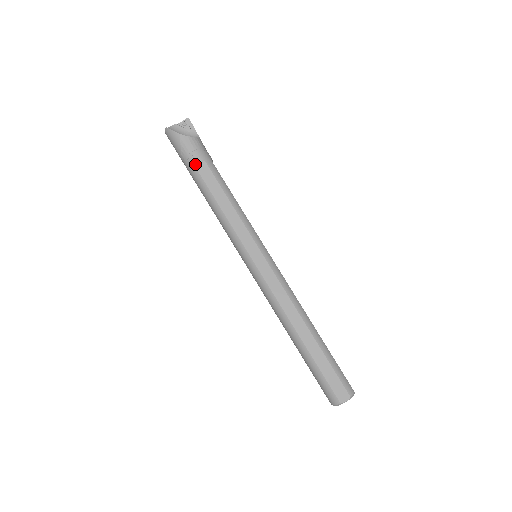
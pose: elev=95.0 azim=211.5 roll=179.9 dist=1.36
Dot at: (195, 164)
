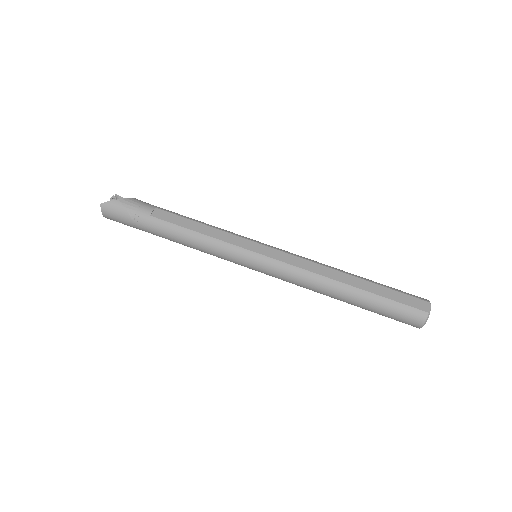
Dot at: (149, 214)
